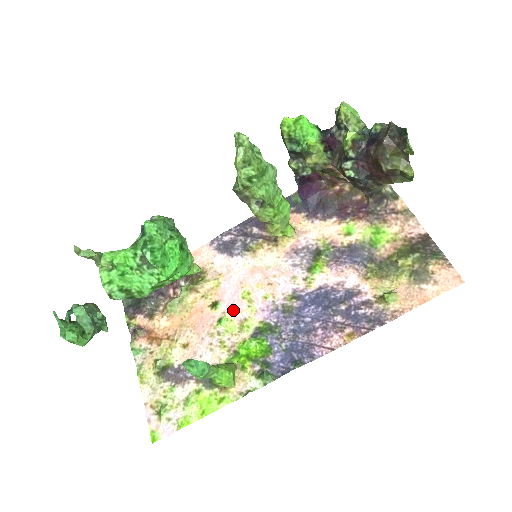
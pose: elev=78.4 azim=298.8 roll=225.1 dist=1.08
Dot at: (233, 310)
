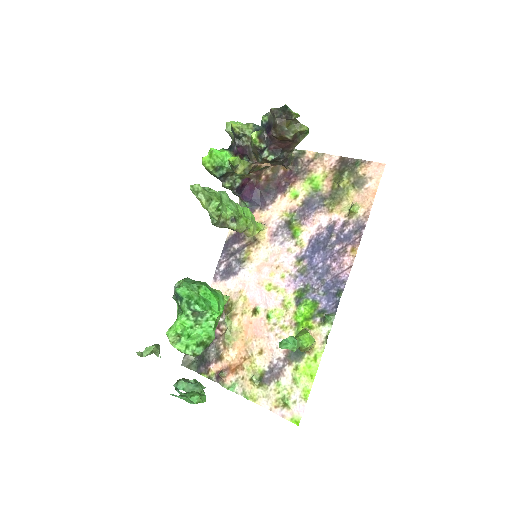
Dot at: (270, 303)
